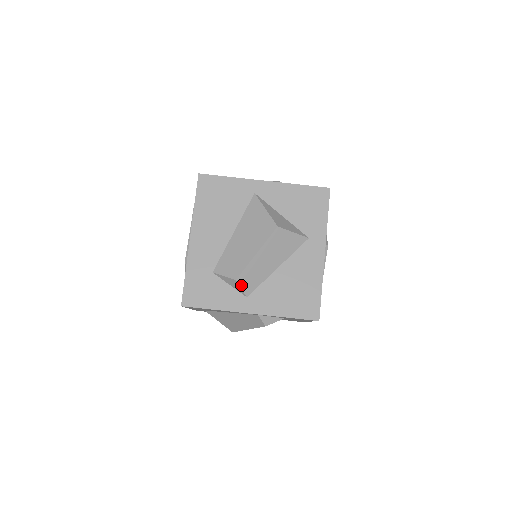
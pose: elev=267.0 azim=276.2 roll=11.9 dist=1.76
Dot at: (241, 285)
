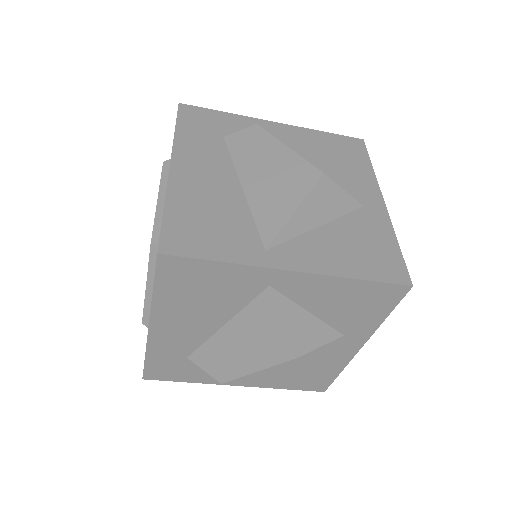
Dot at: occluded
